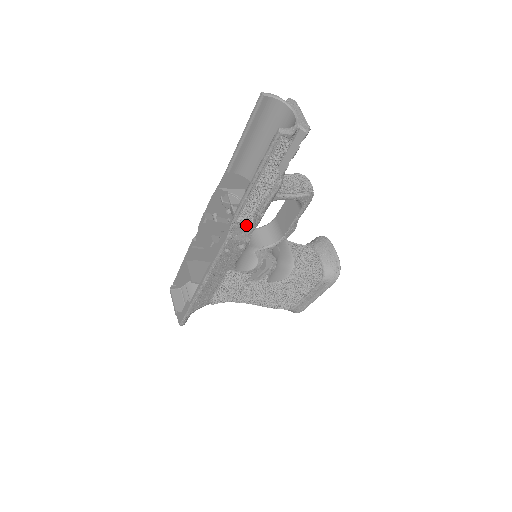
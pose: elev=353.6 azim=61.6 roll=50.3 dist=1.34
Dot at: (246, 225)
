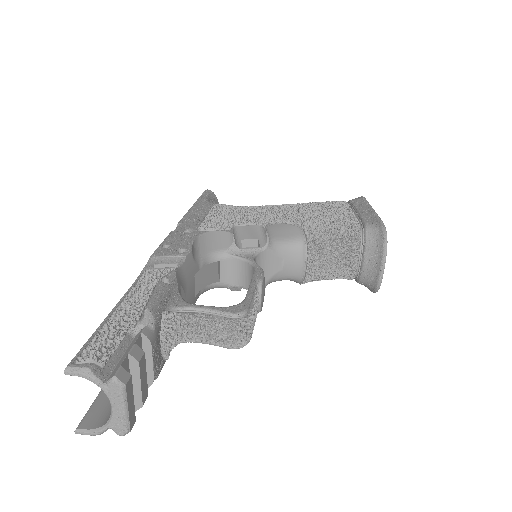
Dot at: occluded
